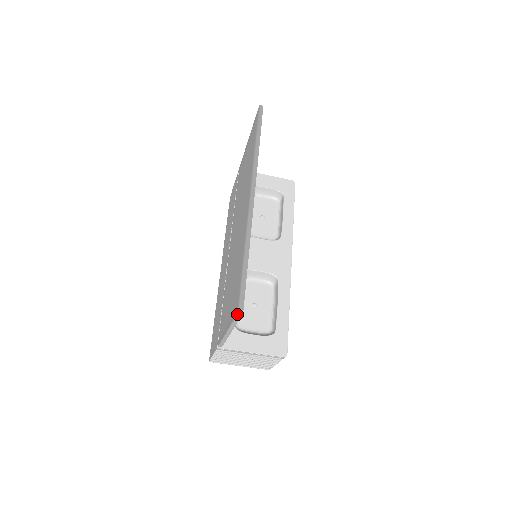
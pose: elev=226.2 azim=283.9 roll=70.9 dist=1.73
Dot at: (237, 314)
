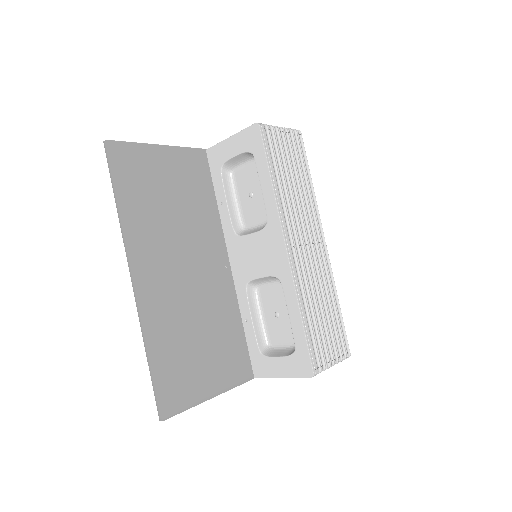
Dot at: (164, 418)
